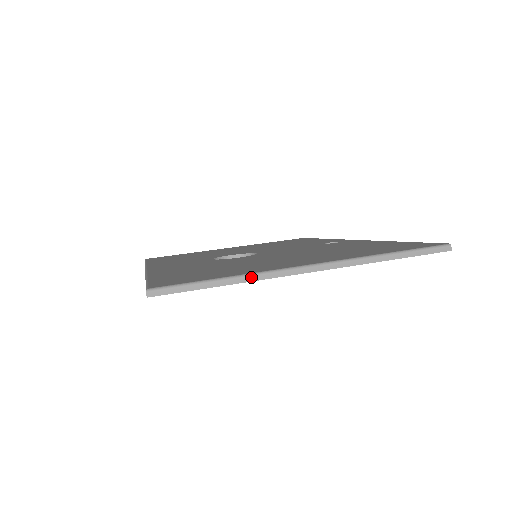
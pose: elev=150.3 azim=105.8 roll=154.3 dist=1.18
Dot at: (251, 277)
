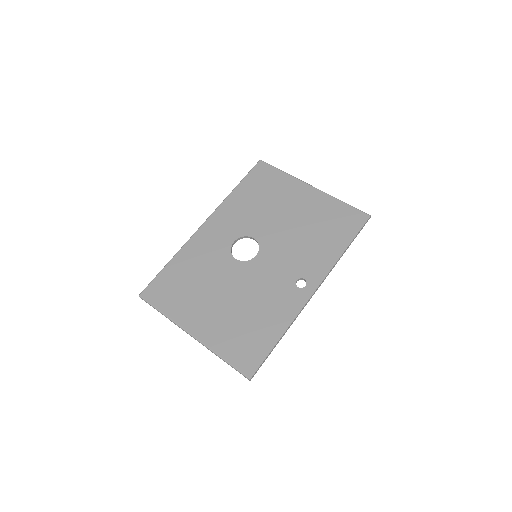
Dot at: occluded
